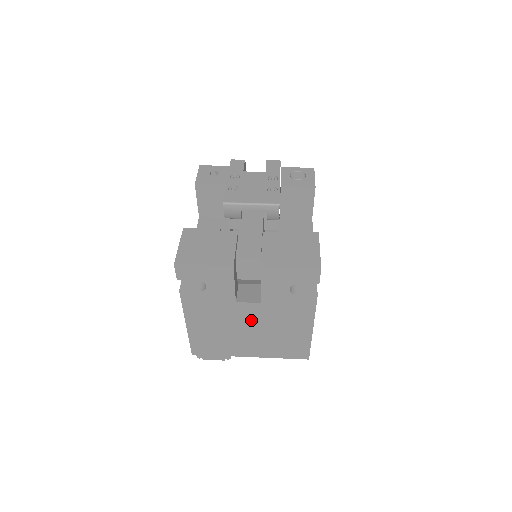
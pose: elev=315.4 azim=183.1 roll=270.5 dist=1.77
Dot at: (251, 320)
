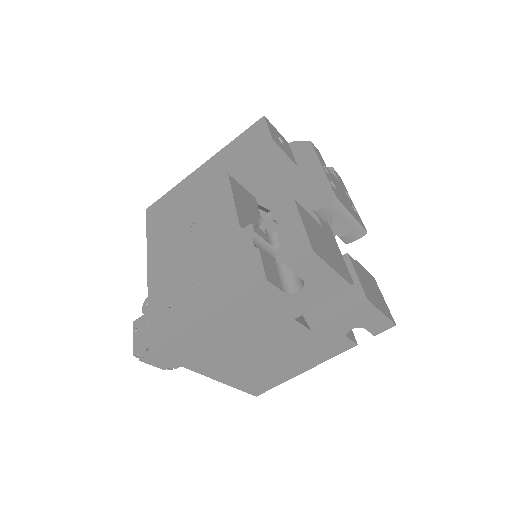
Dot at: (275, 342)
